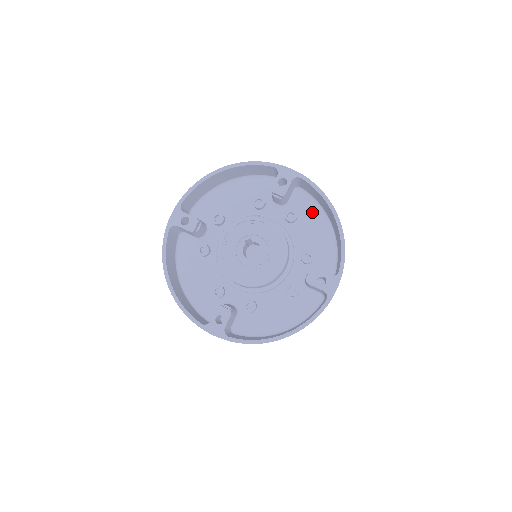
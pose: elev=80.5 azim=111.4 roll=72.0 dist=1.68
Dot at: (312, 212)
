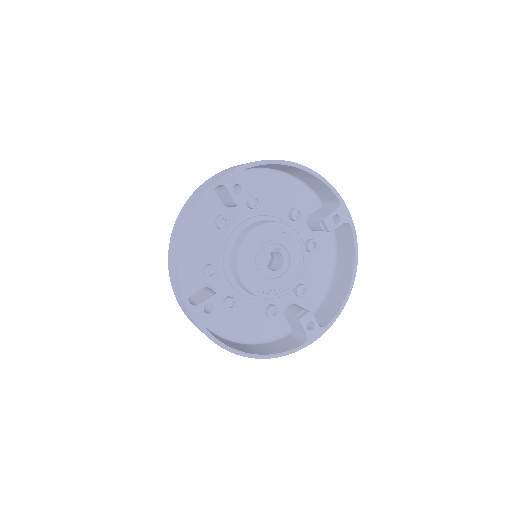
Dot at: (327, 253)
